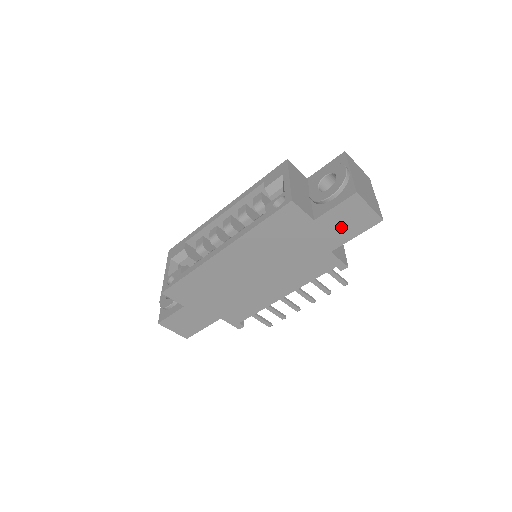
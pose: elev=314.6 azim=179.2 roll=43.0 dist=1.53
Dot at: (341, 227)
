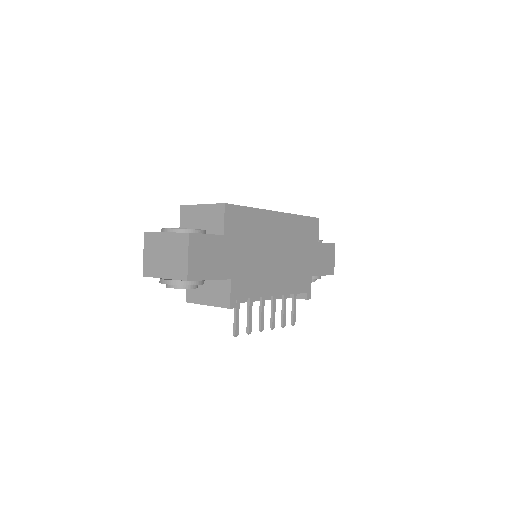
Dot at: (322, 261)
